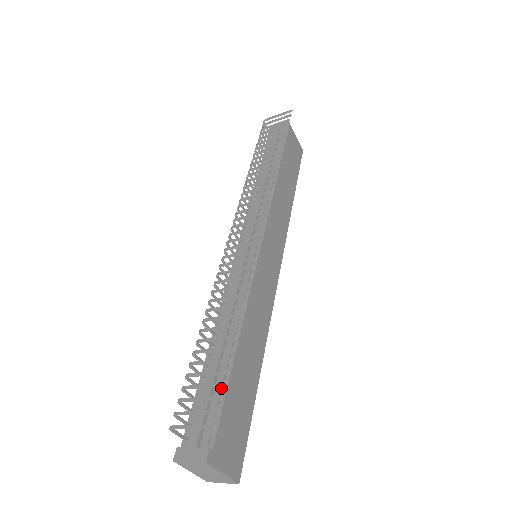
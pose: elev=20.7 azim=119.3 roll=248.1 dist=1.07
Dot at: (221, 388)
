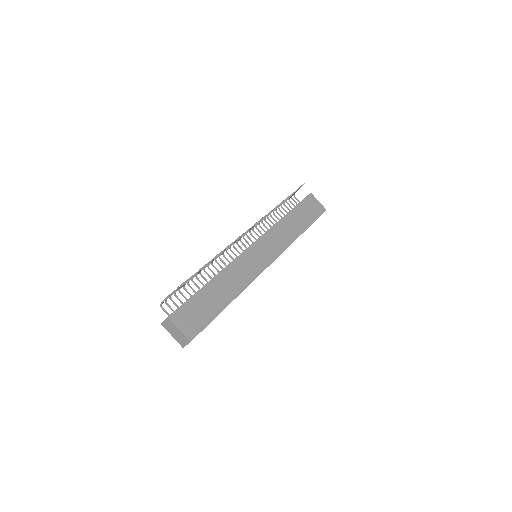
Dot at: (194, 297)
